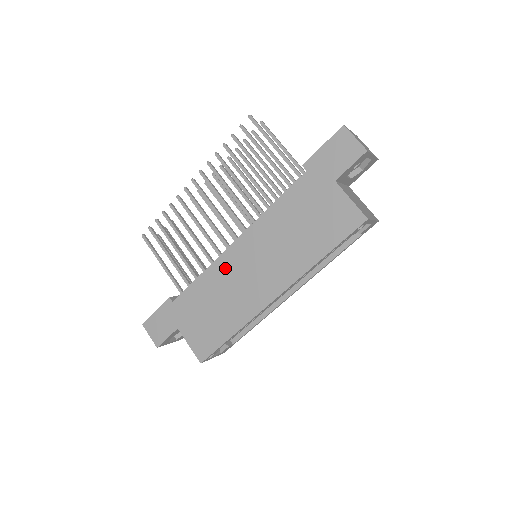
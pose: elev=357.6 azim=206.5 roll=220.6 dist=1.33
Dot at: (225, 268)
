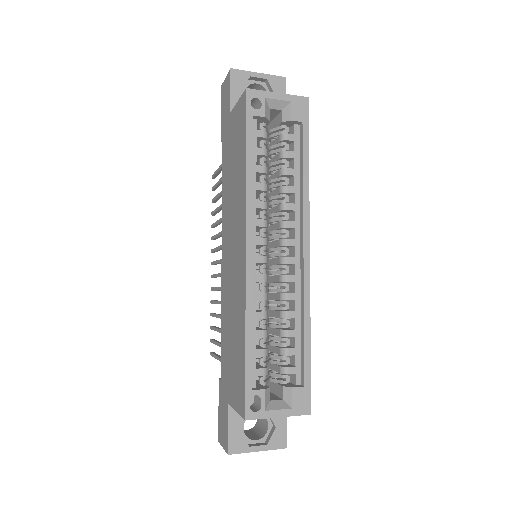
Dot at: (225, 287)
